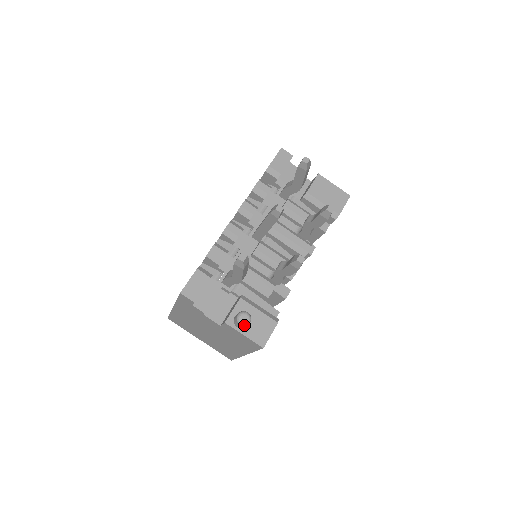
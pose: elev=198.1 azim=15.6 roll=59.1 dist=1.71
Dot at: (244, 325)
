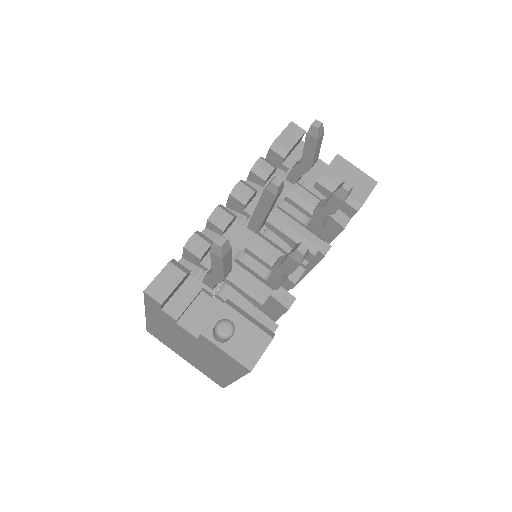
Dot at: (224, 338)
